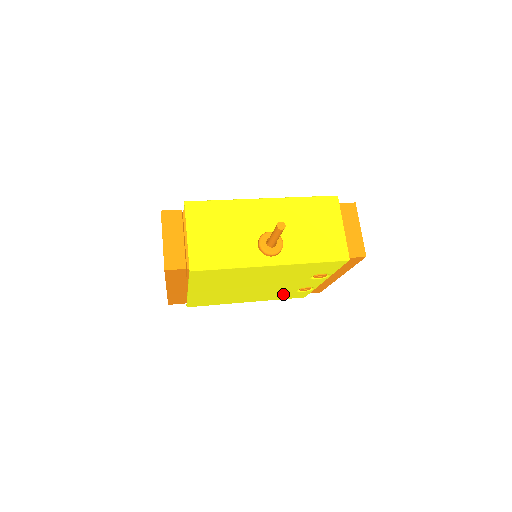
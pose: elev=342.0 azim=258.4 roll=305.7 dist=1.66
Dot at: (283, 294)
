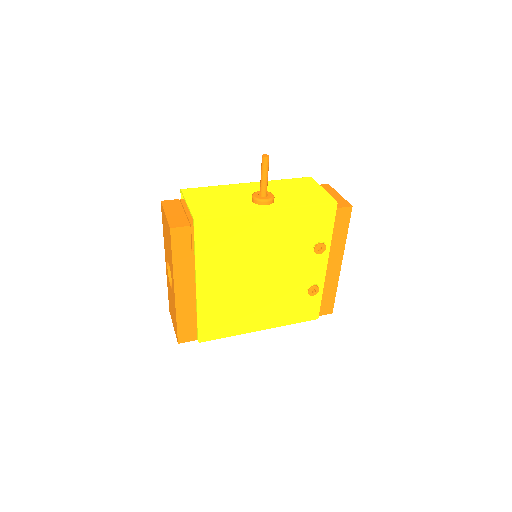
Dot at: (294, 306)
